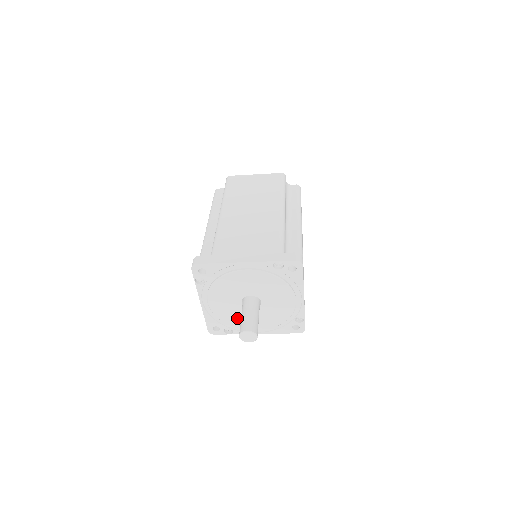
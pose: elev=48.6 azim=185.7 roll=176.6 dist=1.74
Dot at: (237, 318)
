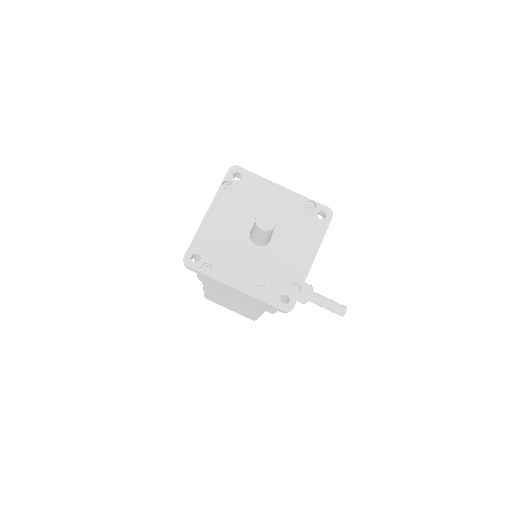
Dot at: (277, 264)
